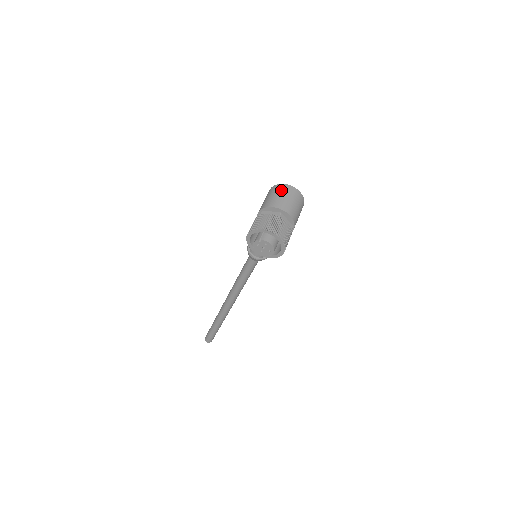
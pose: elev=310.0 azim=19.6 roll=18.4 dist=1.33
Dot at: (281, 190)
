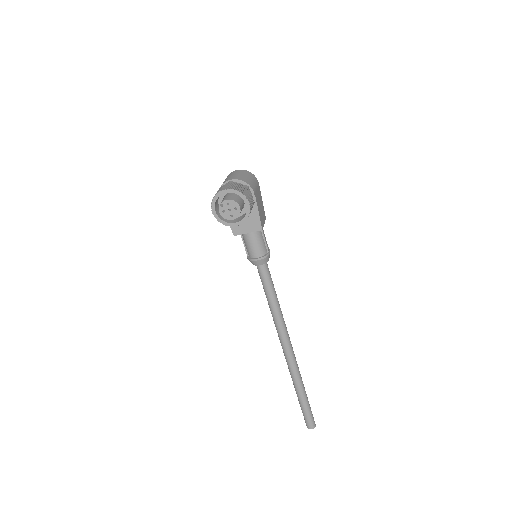
Dot at: (227, 176)
